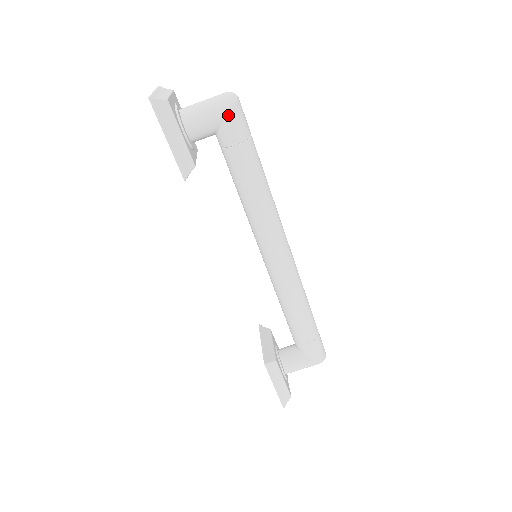
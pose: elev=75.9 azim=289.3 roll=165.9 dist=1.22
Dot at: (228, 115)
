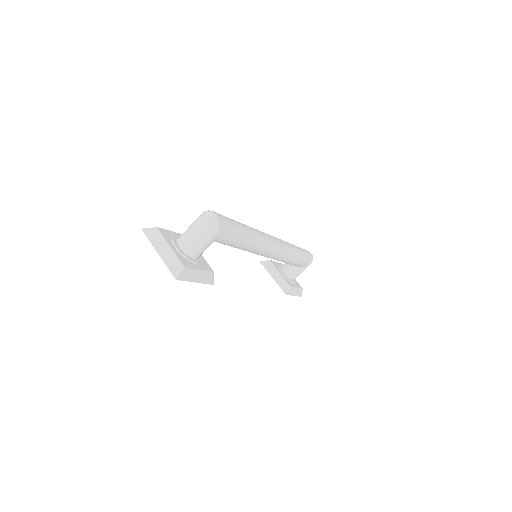
Dot at: (219, 234)
